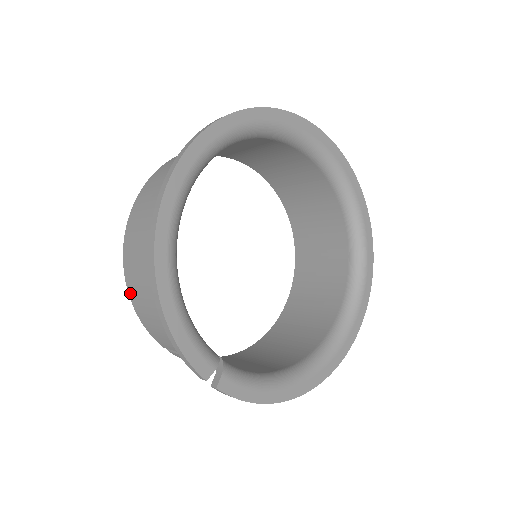
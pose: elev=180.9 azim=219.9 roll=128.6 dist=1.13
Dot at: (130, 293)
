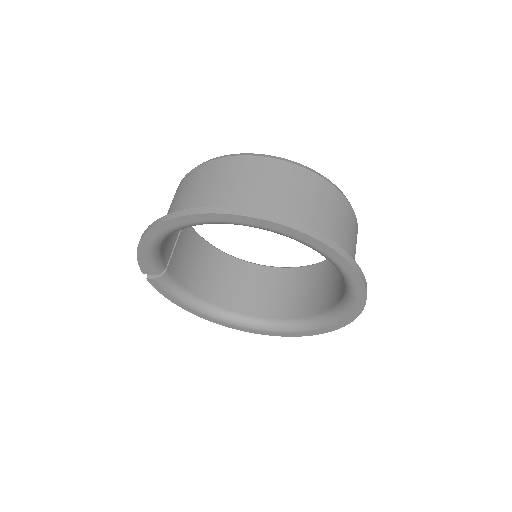
Dot at: occluded
